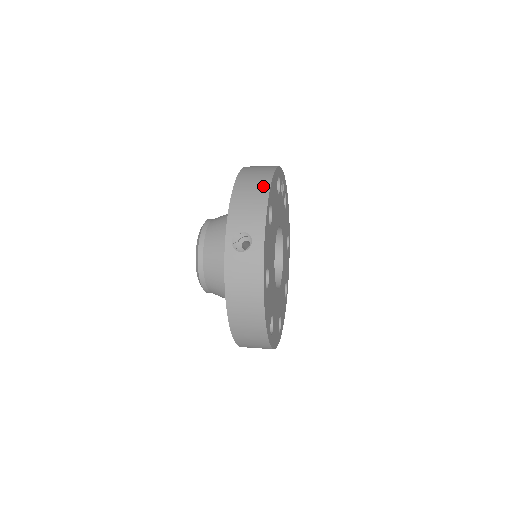
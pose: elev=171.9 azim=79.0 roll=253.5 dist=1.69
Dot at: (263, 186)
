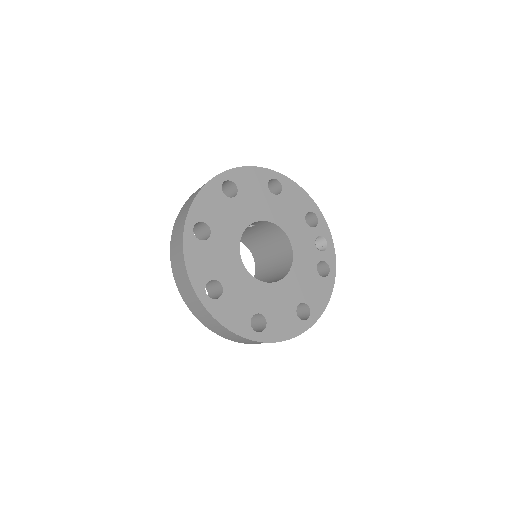
Dot at: occluded
